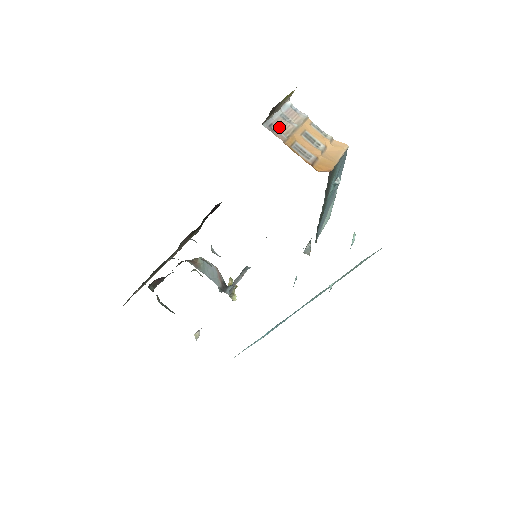
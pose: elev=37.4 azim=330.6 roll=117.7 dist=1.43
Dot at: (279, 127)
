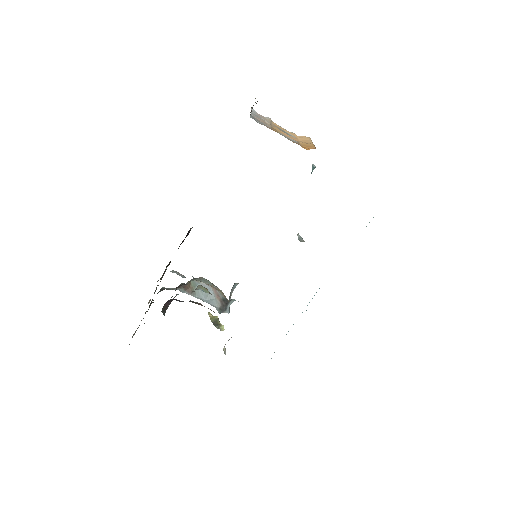
Dot at: (260, 121)
